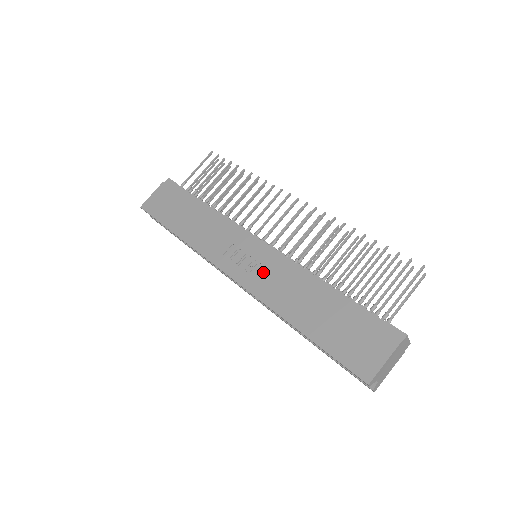
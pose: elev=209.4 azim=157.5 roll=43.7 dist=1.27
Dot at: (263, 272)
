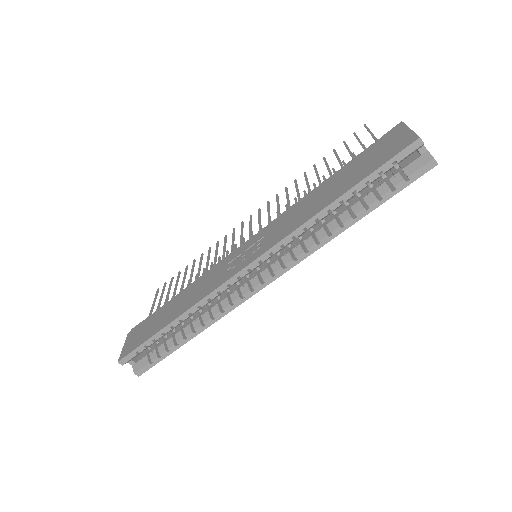
Dot at: (270, 234)
